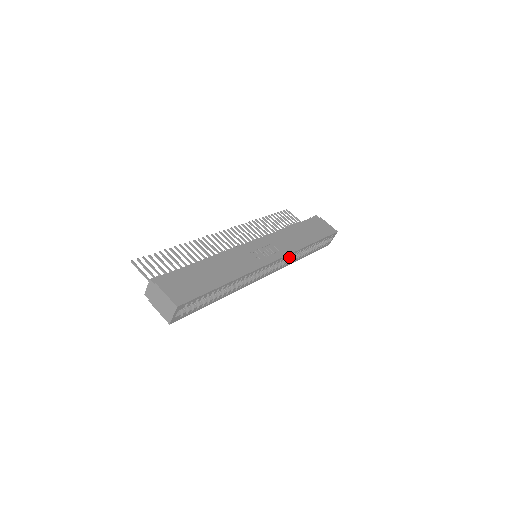
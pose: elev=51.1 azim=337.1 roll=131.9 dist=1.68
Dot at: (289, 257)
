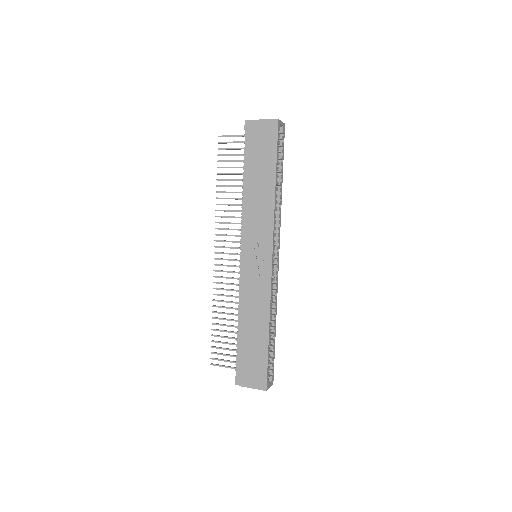
Dot at: occluded
